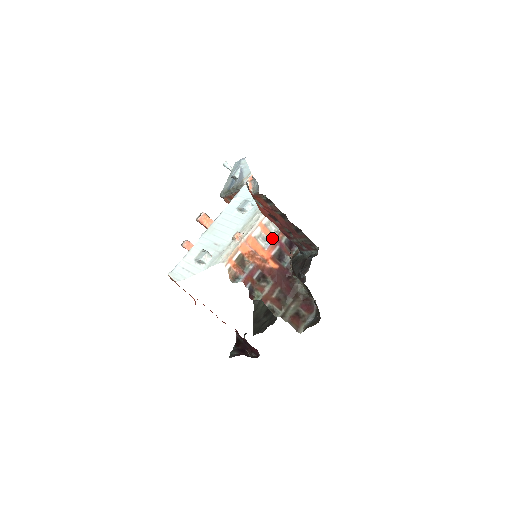
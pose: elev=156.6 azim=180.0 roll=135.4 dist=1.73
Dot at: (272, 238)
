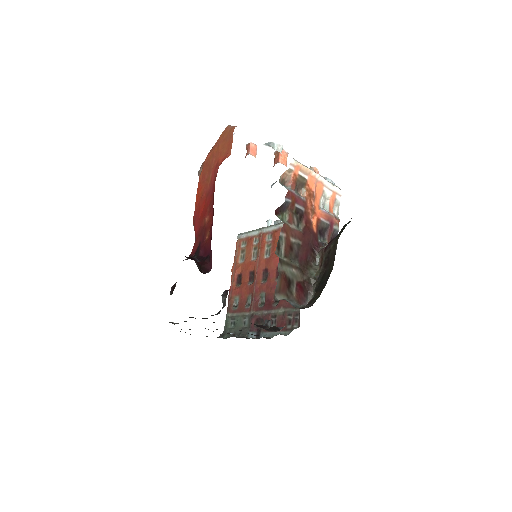
Dot at: (331, 213)
